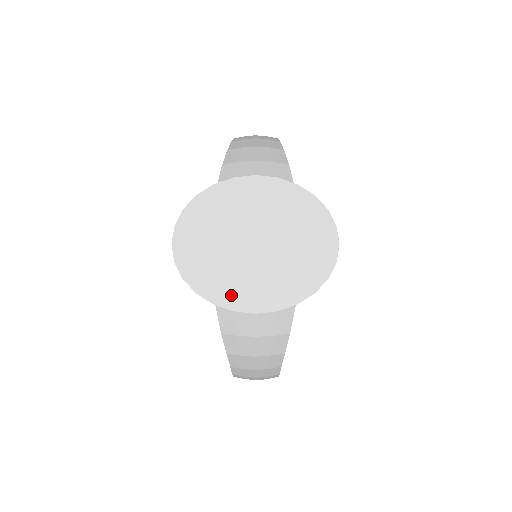
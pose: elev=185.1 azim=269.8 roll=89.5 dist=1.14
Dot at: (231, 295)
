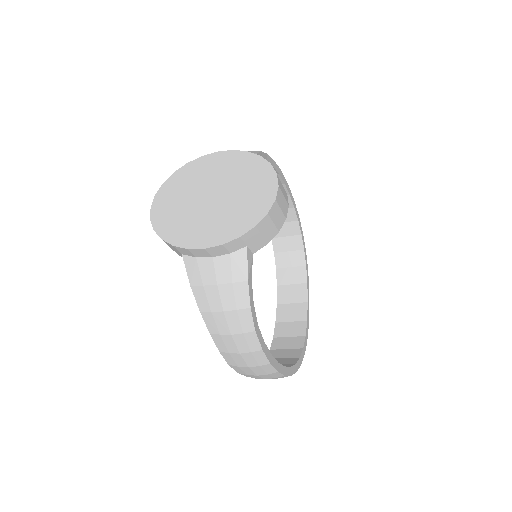
Dot at: (188, 237)
